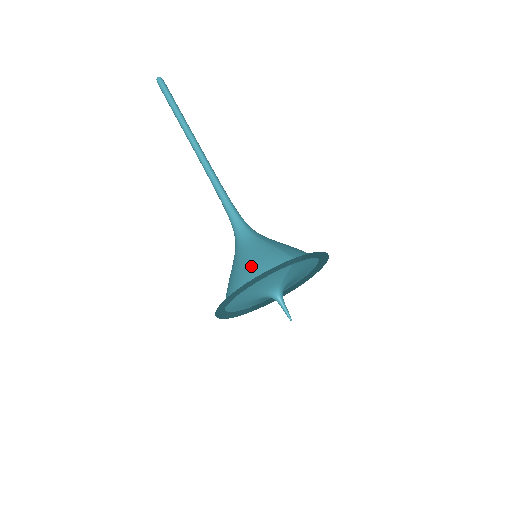
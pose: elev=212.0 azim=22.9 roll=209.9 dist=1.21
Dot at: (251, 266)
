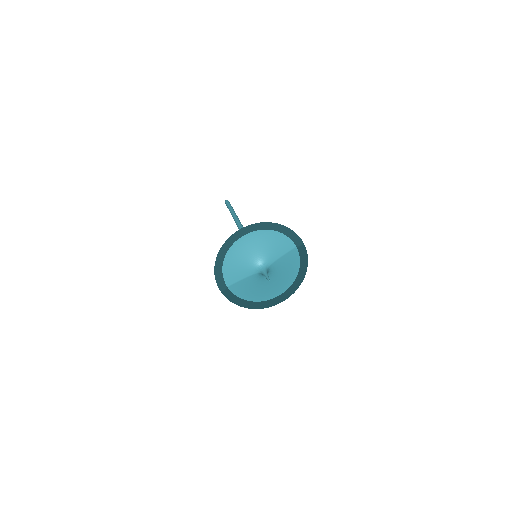
Dot at: occluded
